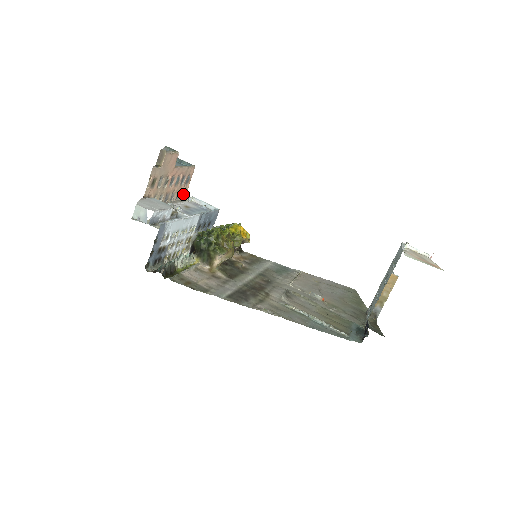
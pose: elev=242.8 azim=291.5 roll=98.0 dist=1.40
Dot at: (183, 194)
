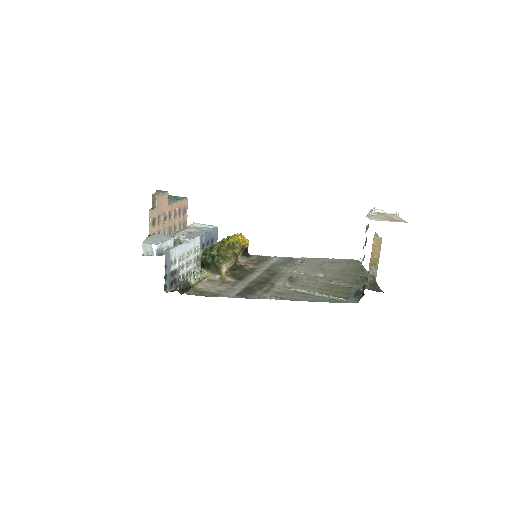
Dot at: (184, 223)
